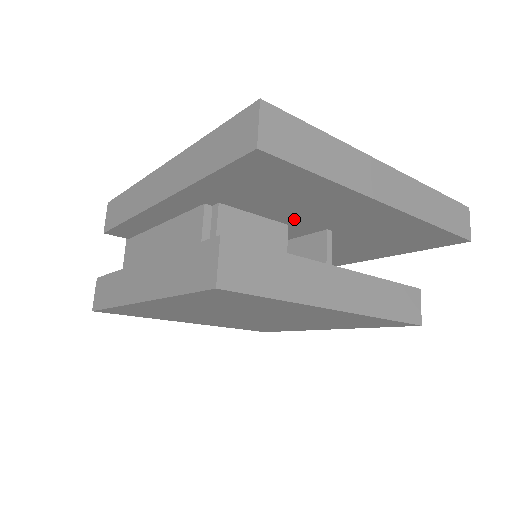
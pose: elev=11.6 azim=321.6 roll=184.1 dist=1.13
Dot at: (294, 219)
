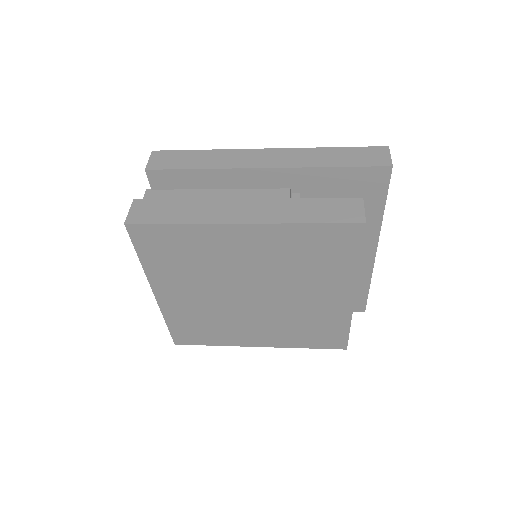
Dot at: occluded
